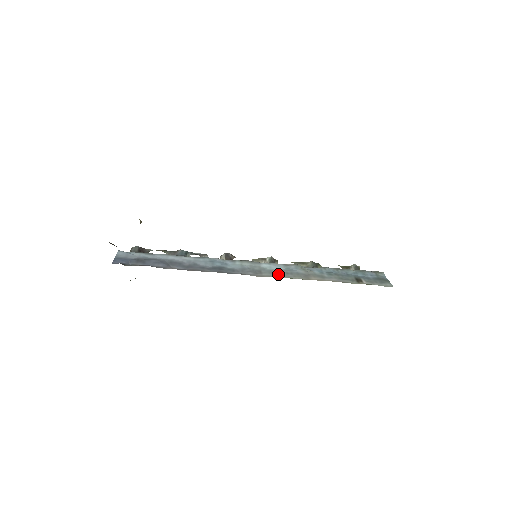
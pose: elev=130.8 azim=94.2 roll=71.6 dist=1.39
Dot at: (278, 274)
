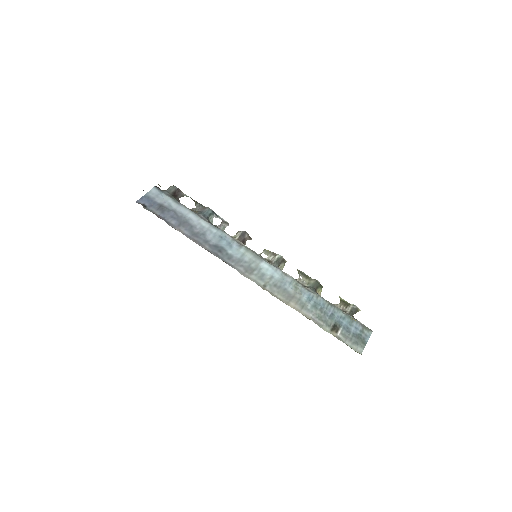
Dot at: (265, 282)
